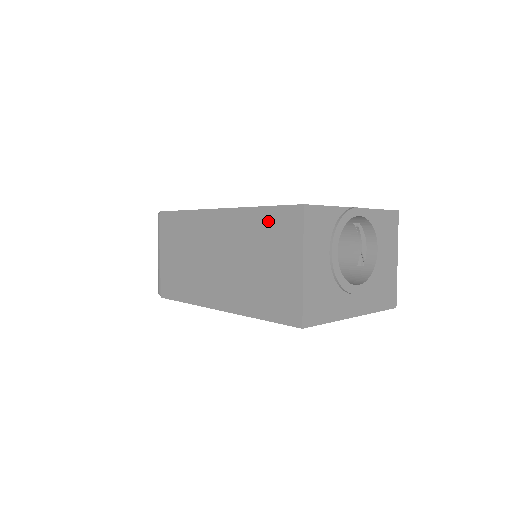
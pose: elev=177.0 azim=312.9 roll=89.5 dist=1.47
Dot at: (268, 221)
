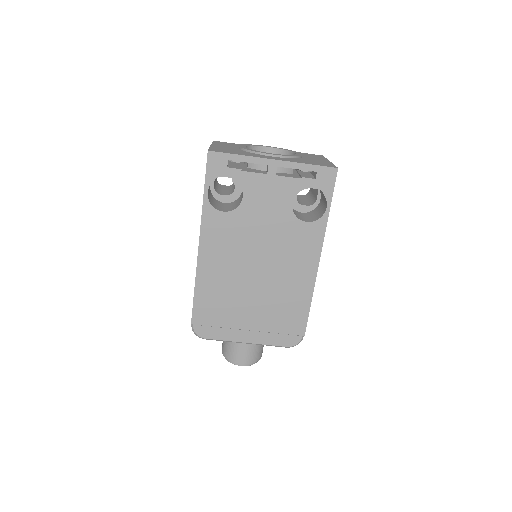
Dot at: occluded
